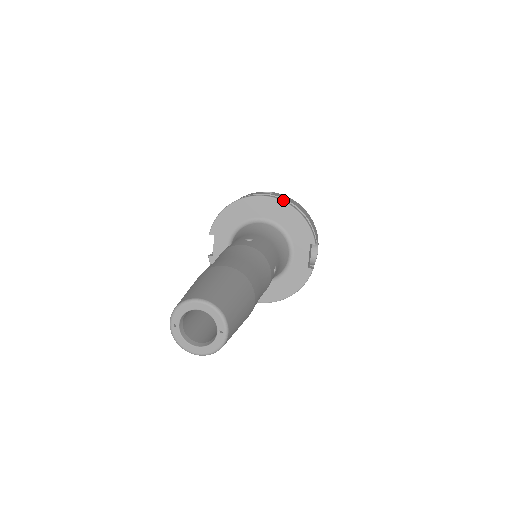
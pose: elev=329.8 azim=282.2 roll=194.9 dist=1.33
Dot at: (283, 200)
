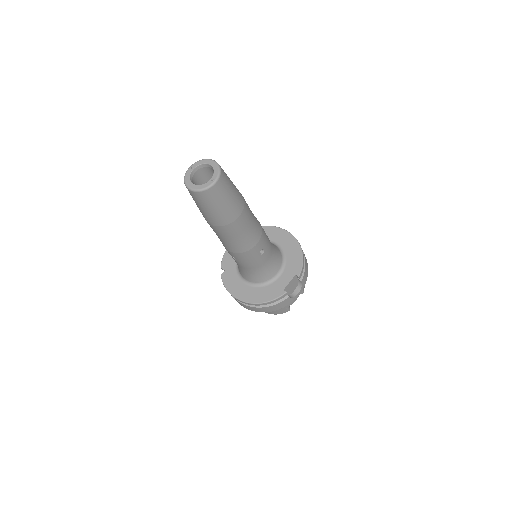
Dot at: (297, 240)
